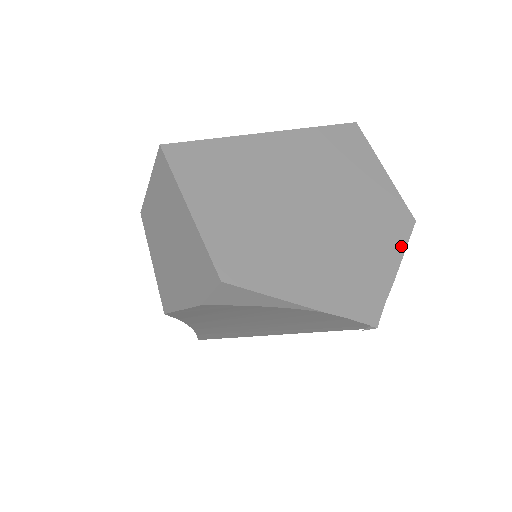
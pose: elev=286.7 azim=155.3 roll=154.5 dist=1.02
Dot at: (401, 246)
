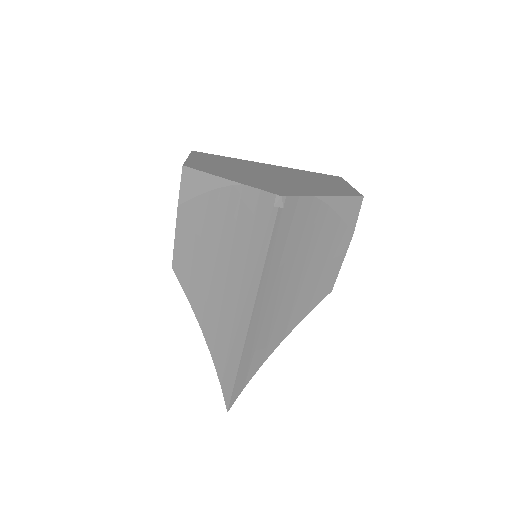
Dot at: (338, 195)
